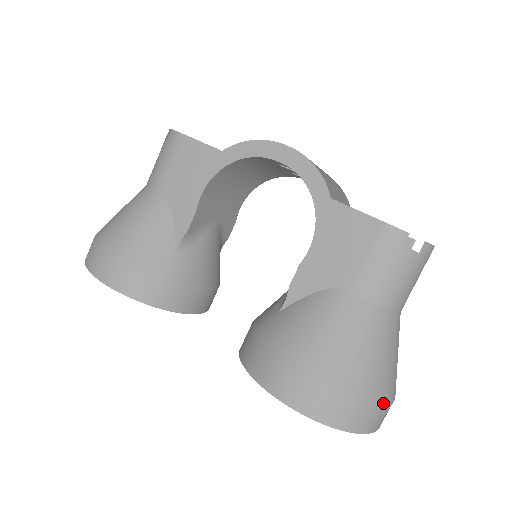
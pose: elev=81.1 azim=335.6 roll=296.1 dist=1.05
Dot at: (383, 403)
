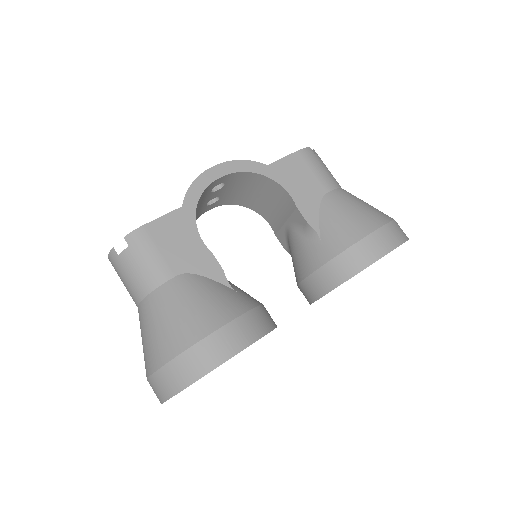
Dot at: occluded
